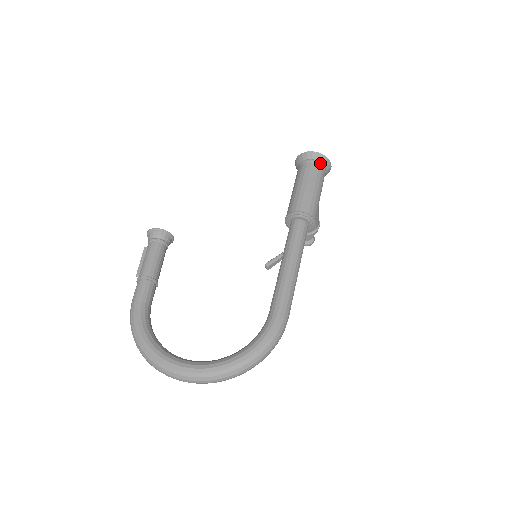
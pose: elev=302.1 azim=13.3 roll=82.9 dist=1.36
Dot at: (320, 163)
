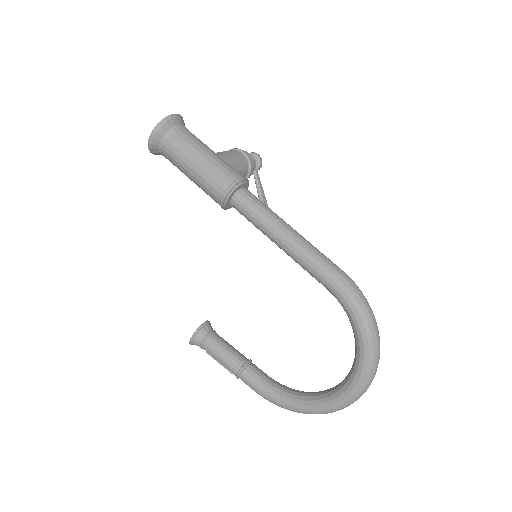
Dot at: (167, 132)
